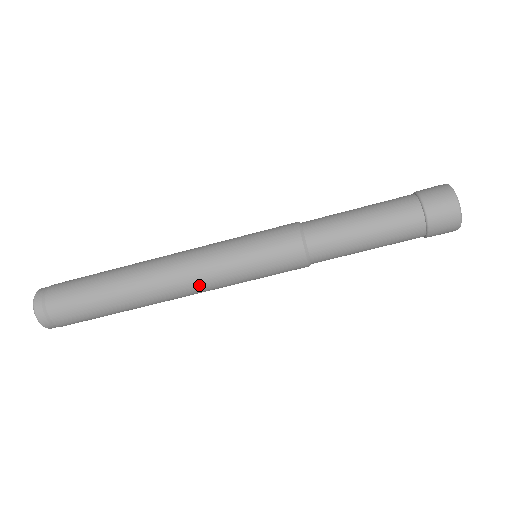
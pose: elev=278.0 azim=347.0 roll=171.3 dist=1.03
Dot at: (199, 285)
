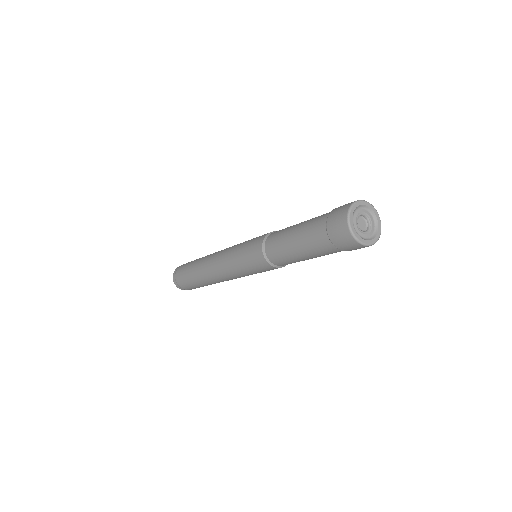
Dot at: (220, 266)
